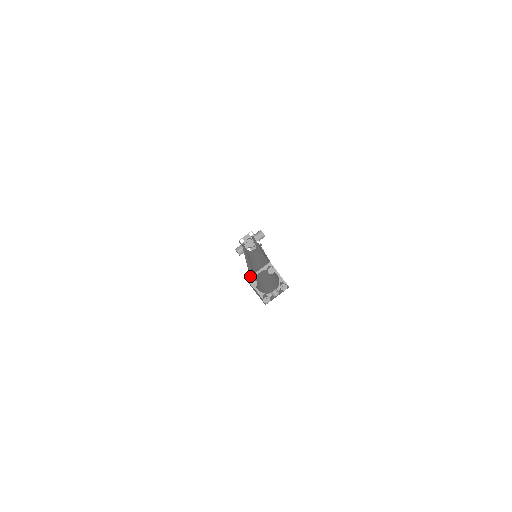
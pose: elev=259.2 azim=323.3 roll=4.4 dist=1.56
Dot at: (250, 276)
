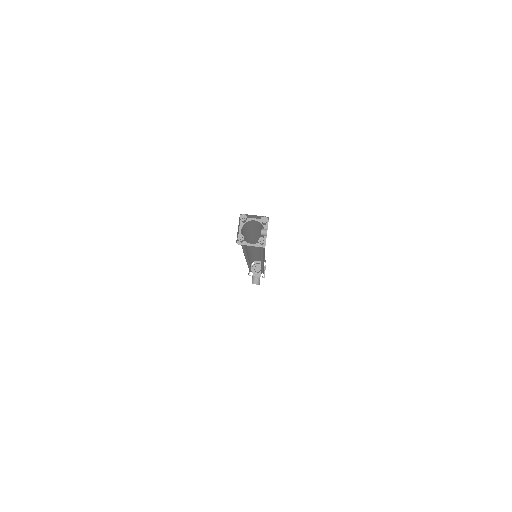
Dot at: occluded
